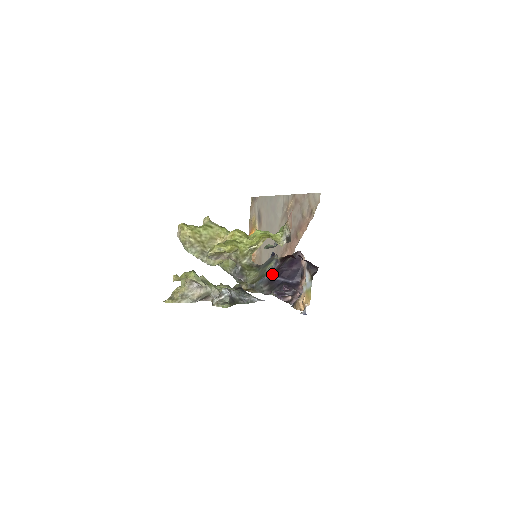
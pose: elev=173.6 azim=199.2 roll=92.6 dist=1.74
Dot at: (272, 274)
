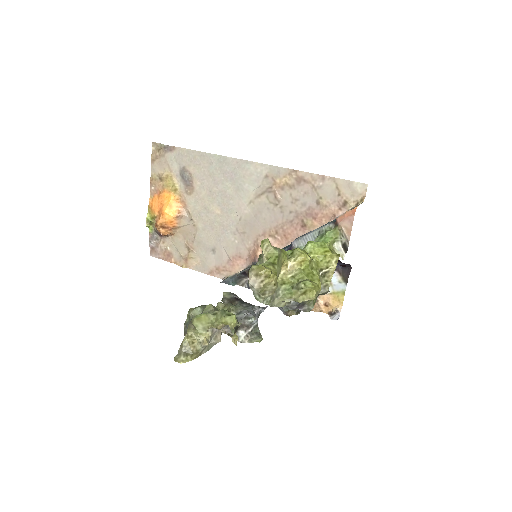
Dot at: occluded
